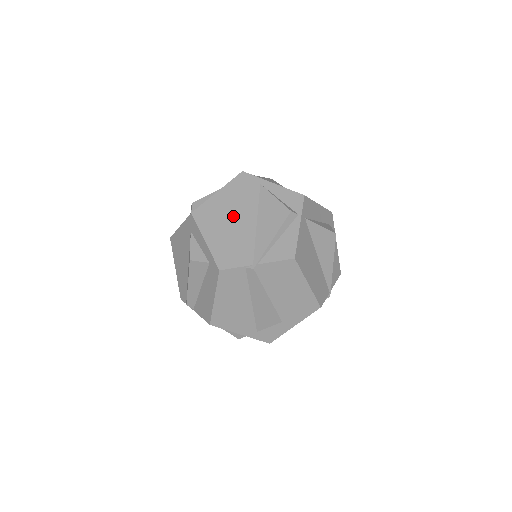
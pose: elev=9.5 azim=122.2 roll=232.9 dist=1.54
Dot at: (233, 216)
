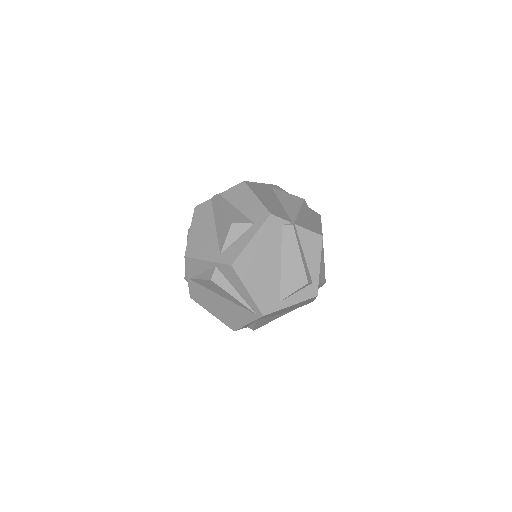
Dot at: occluded
